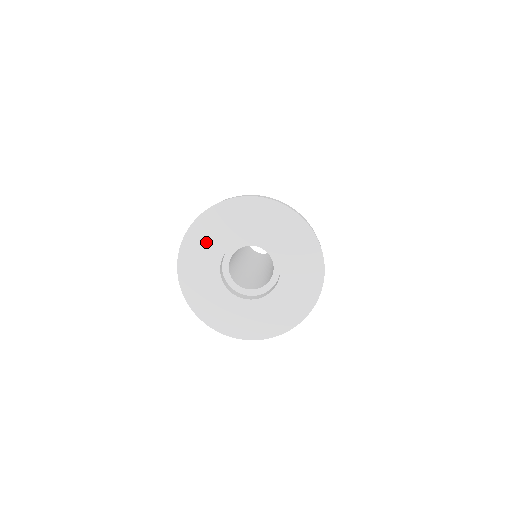
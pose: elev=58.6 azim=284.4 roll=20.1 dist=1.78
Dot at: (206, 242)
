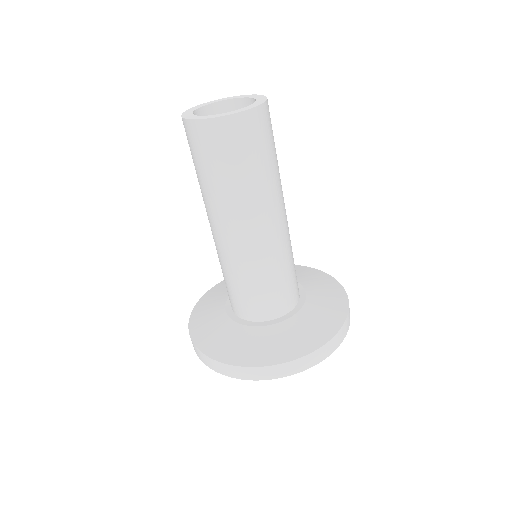
Dot at: occluded
